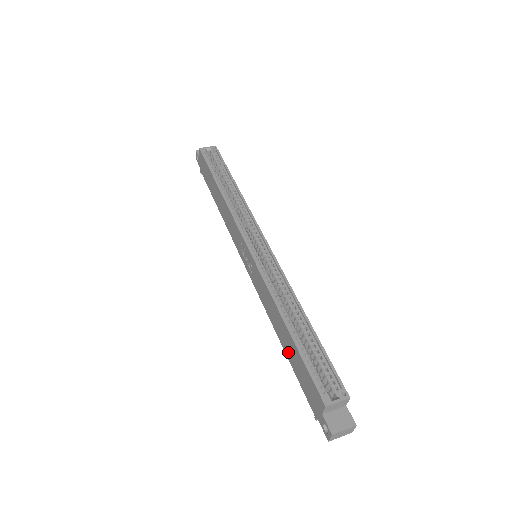
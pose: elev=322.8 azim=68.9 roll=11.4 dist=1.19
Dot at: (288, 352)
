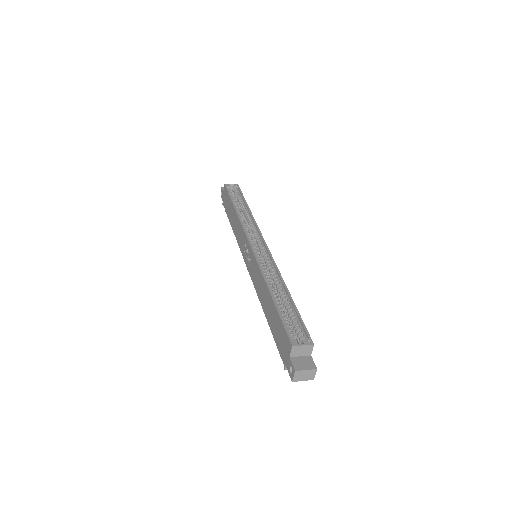
Dot at: (270, 319)
